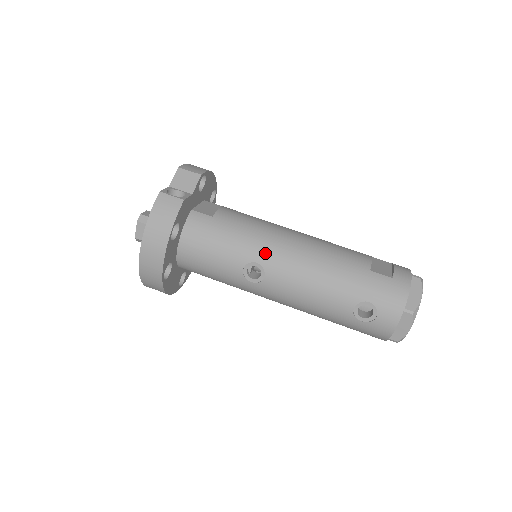
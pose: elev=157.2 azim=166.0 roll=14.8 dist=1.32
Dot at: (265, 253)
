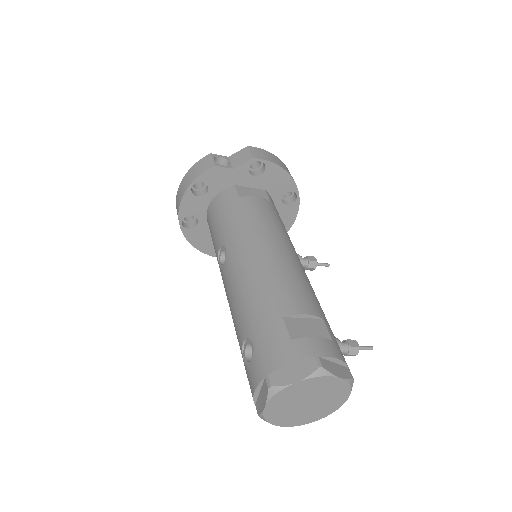
Dot at: (235, 244)
